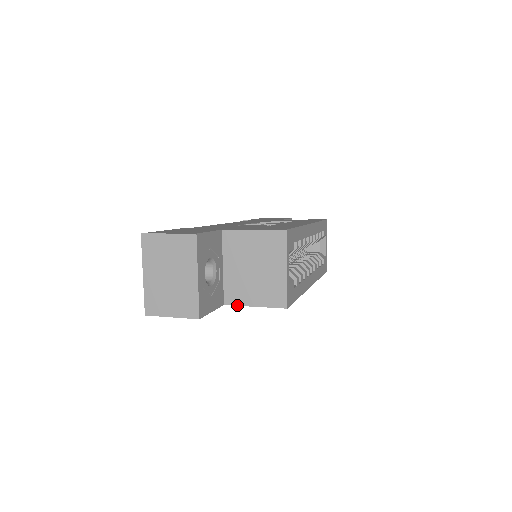
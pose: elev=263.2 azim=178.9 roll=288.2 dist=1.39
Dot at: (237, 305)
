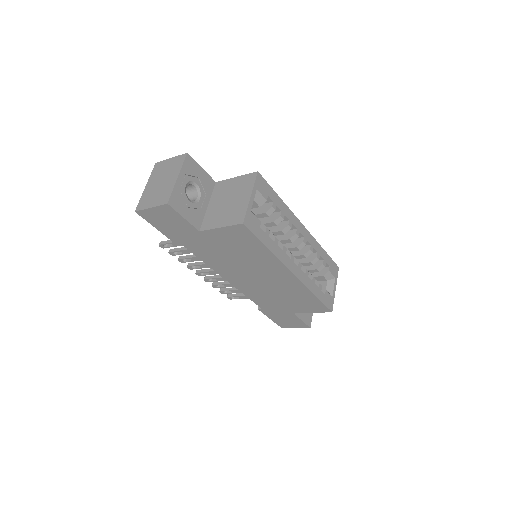
Dot at: (208, 229)
